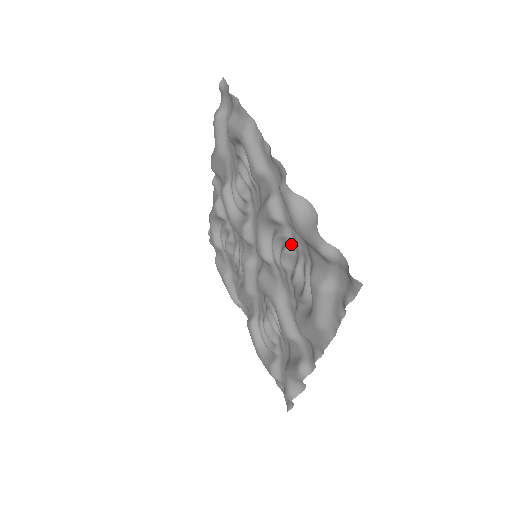
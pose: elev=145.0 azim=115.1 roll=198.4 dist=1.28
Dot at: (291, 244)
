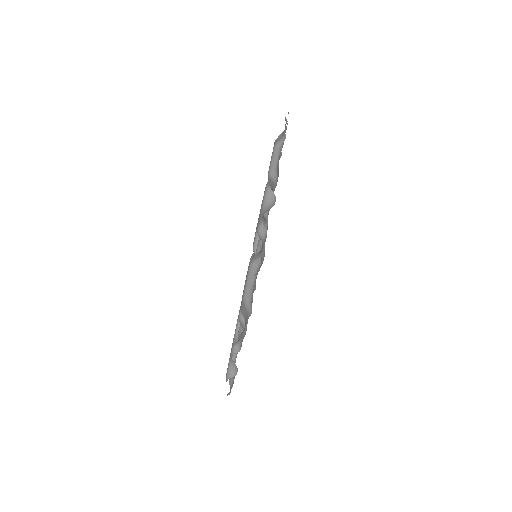
Dot at: occluded
